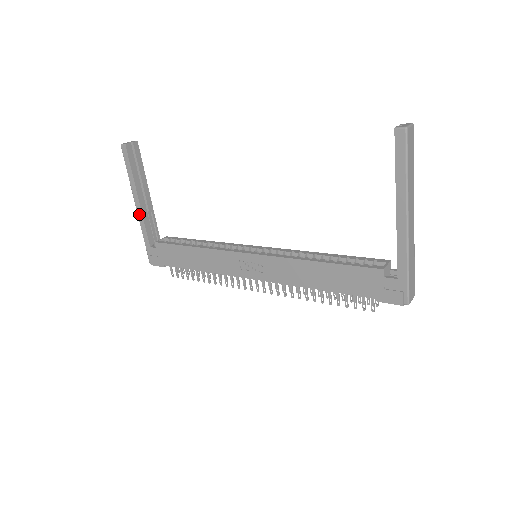
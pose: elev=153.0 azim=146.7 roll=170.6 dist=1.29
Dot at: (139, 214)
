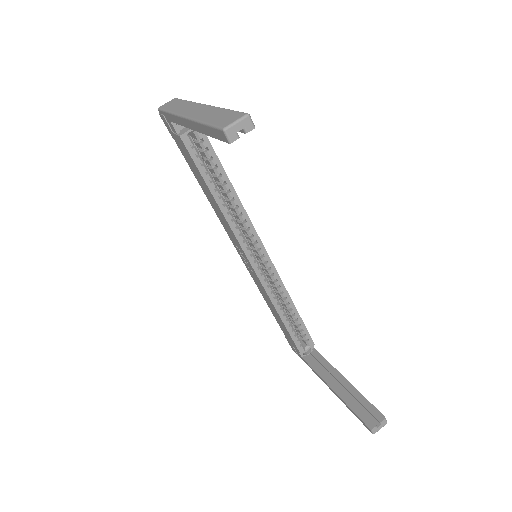
Dot at: (182, 121)
